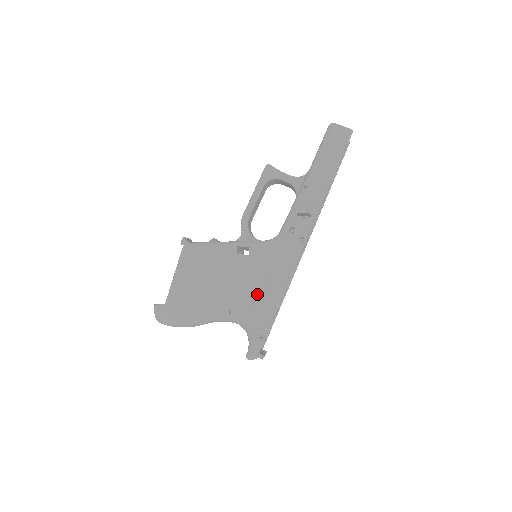
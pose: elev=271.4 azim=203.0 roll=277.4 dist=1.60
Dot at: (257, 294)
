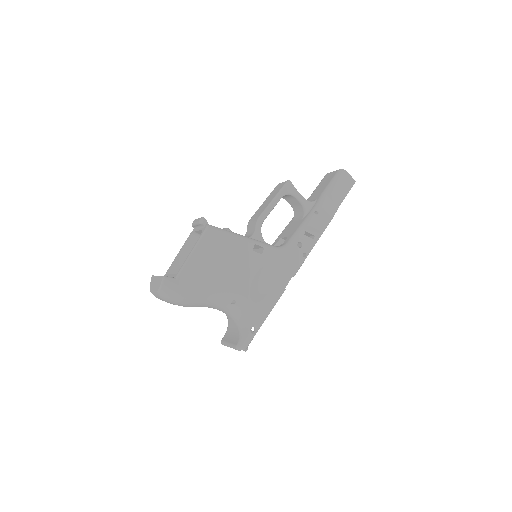
Dot at: (260, 292)
